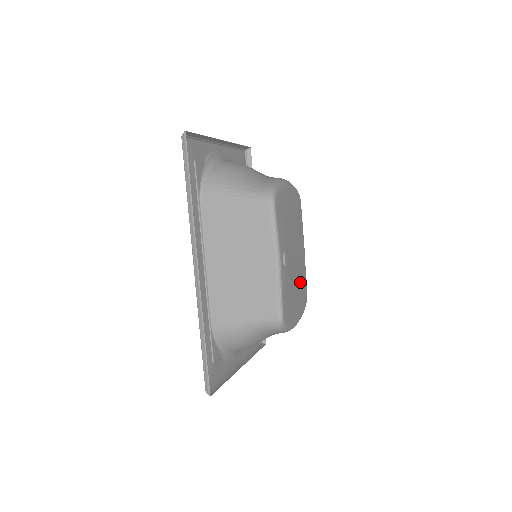
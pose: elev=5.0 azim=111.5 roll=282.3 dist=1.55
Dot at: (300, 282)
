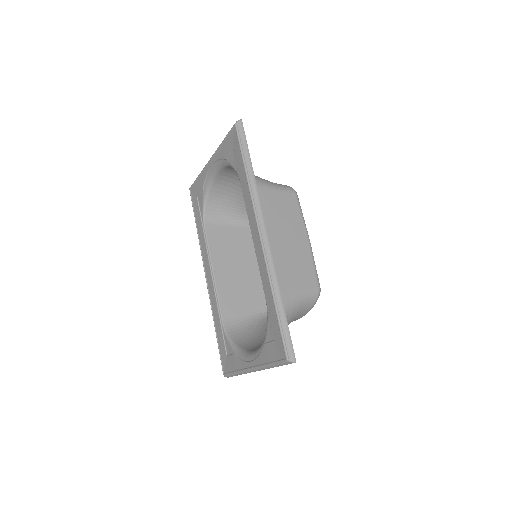
Dot at: occluded
